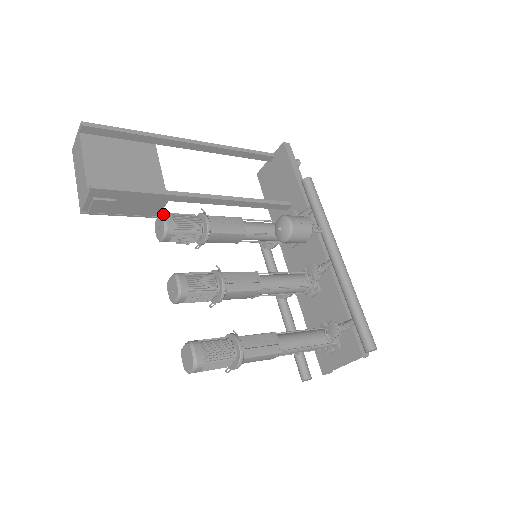
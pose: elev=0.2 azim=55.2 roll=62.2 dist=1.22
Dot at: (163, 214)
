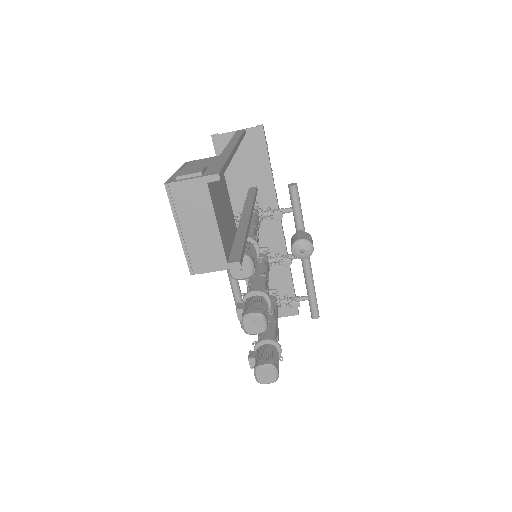
Dot at: (250, 259)
